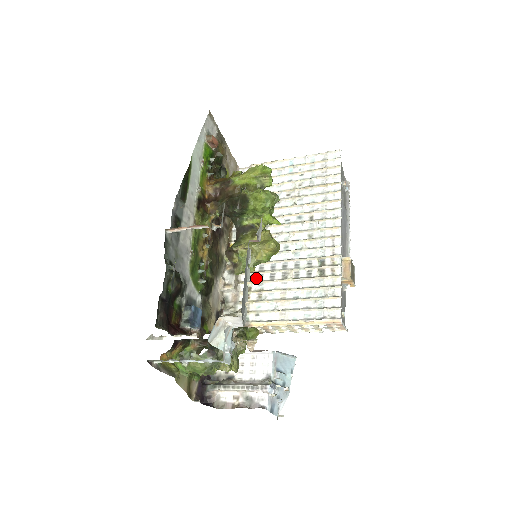
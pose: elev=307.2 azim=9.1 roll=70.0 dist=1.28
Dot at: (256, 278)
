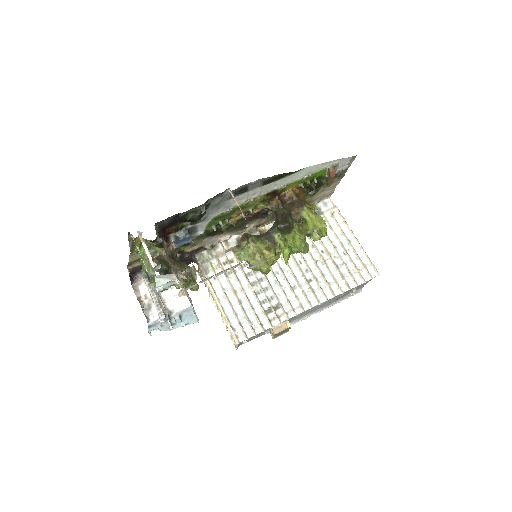
Dot at: (243, 262)
